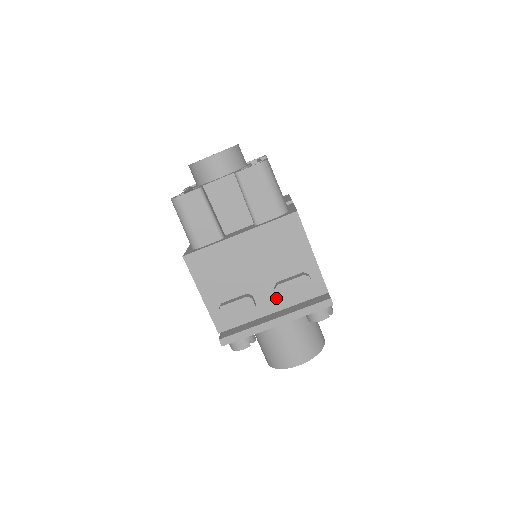
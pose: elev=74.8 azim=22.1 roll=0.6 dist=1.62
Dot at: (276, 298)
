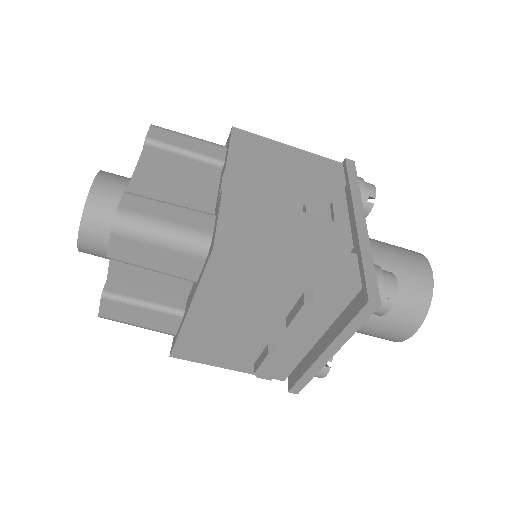
Dot at: occluded
